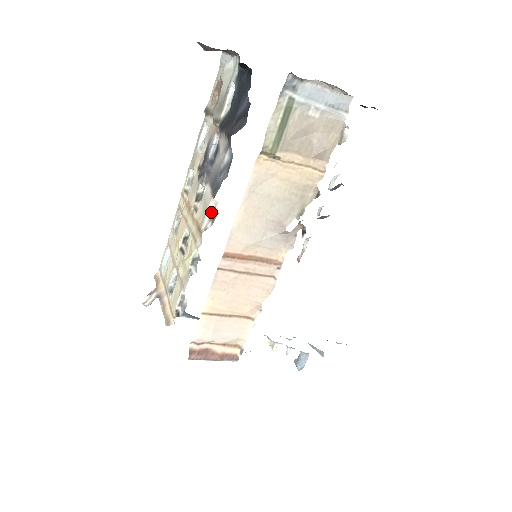
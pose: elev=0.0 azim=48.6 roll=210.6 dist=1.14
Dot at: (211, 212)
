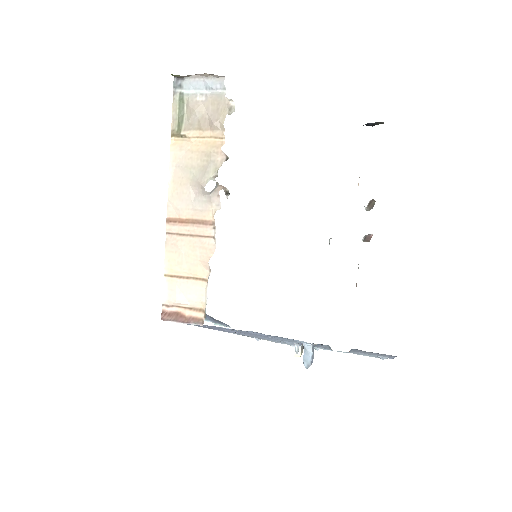
Dot at: occluded
